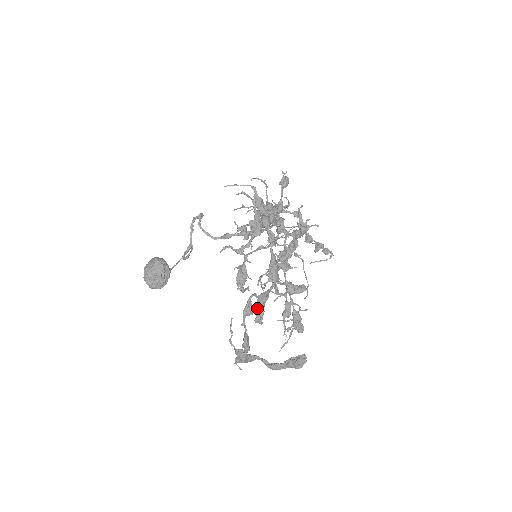
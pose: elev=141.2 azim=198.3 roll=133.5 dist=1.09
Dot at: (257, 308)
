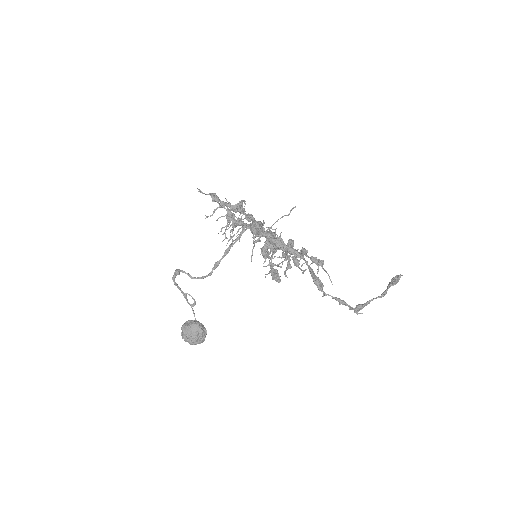
Dot at: (316, 280)
